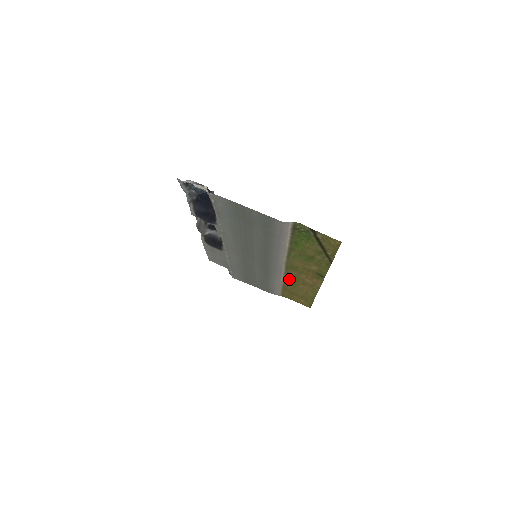
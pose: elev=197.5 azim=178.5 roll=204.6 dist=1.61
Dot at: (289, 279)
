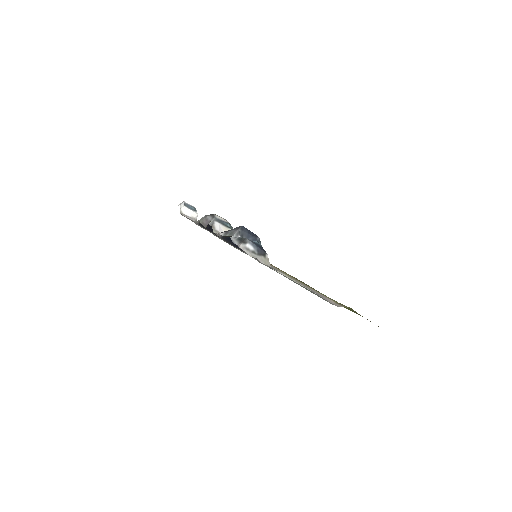
Dot at: occluded
